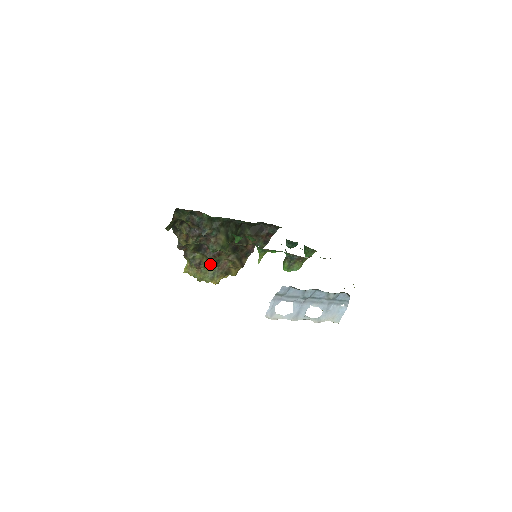
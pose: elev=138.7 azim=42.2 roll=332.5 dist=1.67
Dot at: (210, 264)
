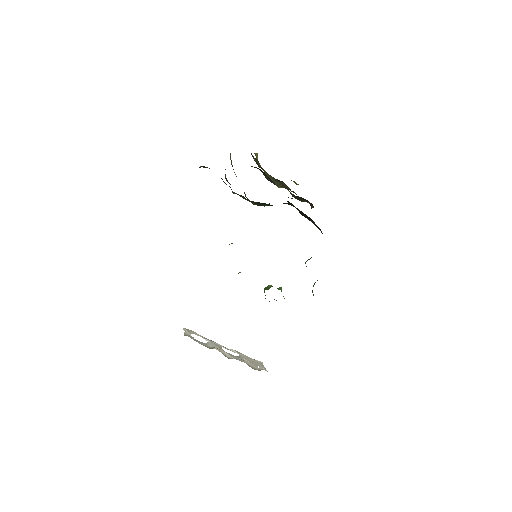
Dot at: occluded
